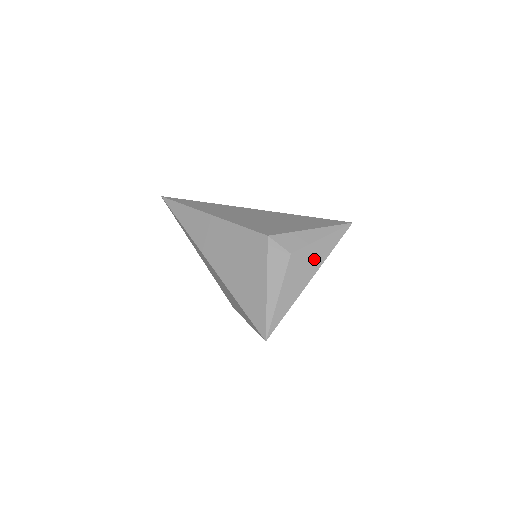
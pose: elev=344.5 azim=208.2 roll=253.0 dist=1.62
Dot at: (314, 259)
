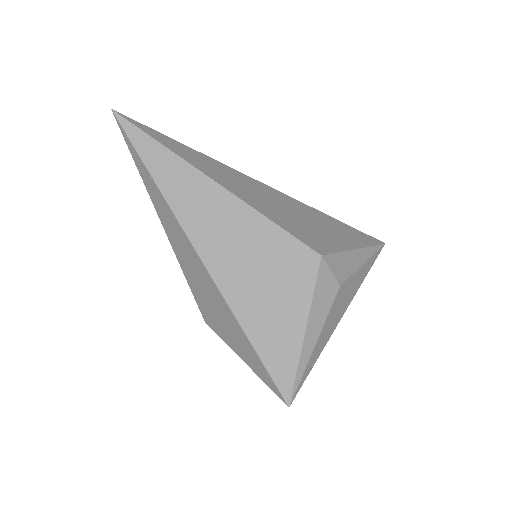
Dot at: (351, 291)
